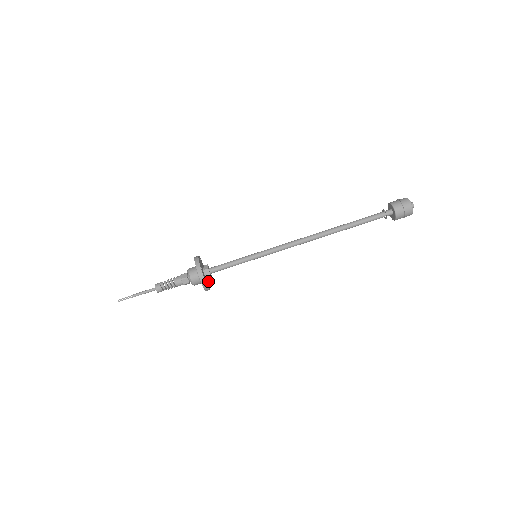
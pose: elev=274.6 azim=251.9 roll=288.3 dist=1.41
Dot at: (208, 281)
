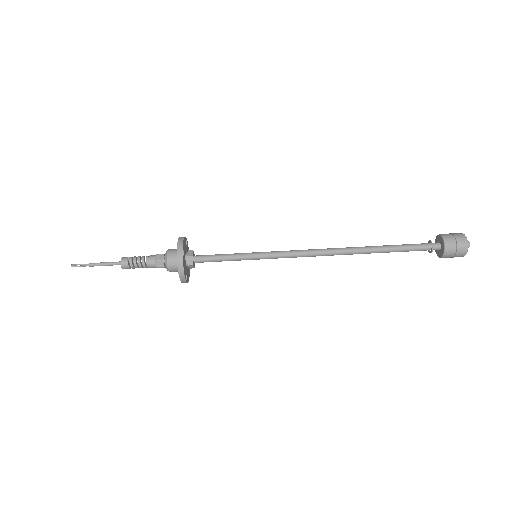
Dot at: (189, 270)
